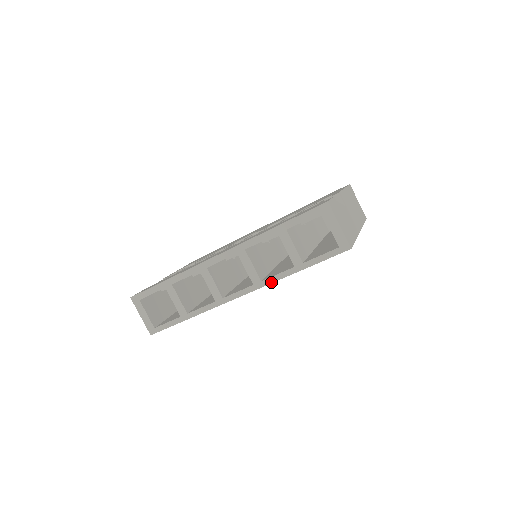
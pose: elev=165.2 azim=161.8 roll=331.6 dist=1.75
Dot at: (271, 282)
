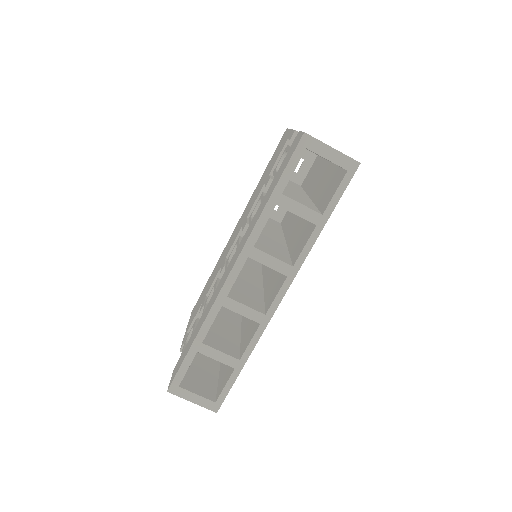
Dot at: (303, 259)
